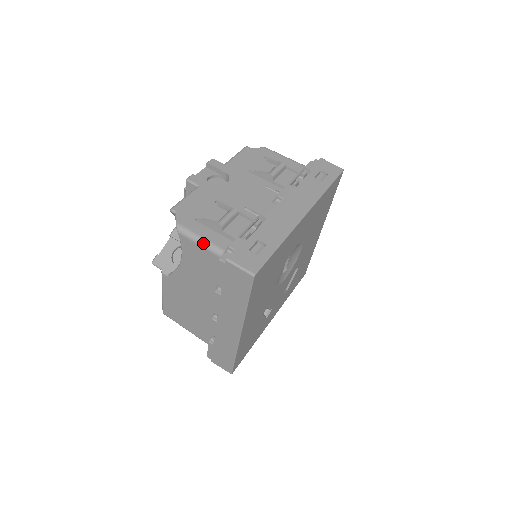
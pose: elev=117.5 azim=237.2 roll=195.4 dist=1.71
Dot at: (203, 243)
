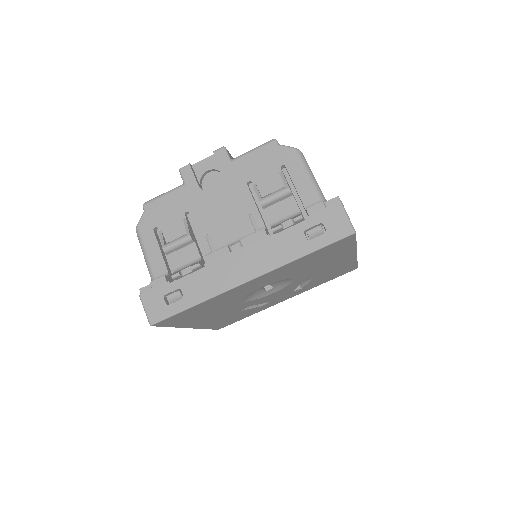
Dot at: (145, 259)
